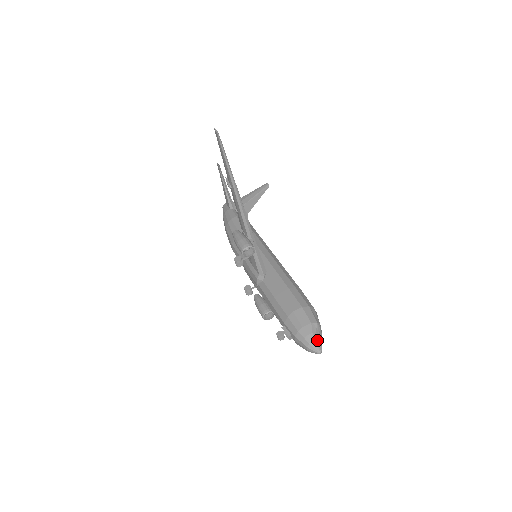
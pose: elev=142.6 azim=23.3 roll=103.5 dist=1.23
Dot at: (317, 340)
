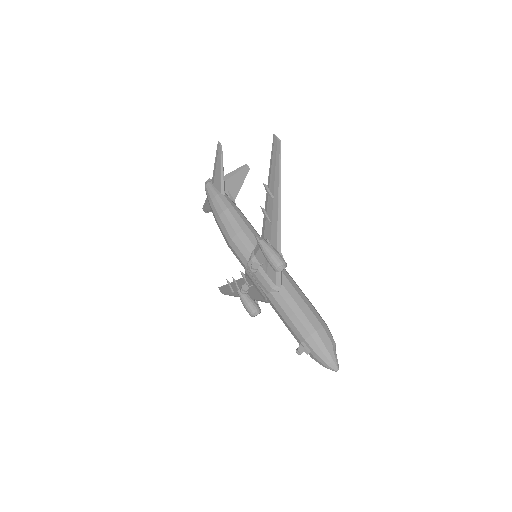
Dot at: (337, 359)
